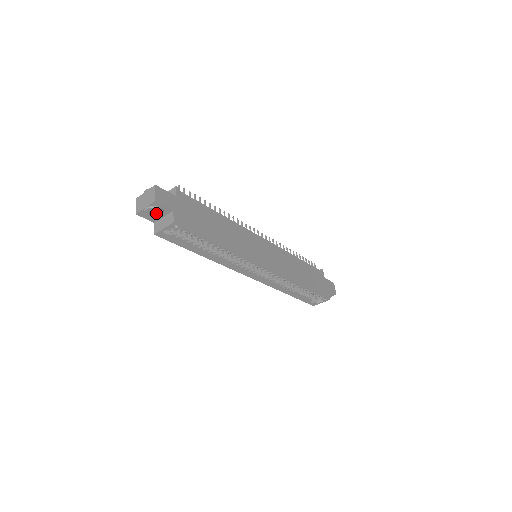
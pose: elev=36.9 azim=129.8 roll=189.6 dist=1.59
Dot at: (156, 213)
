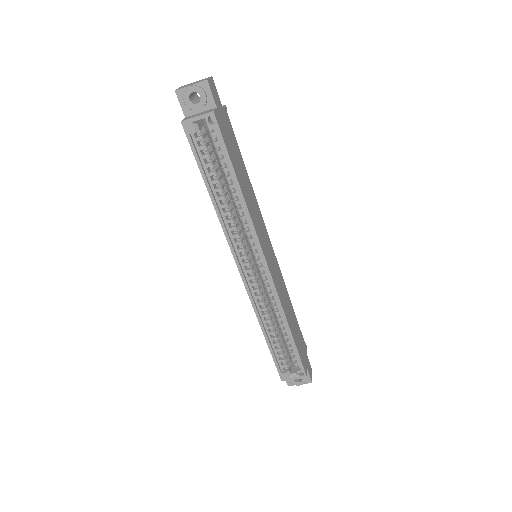
Dot at: (196, 103)
